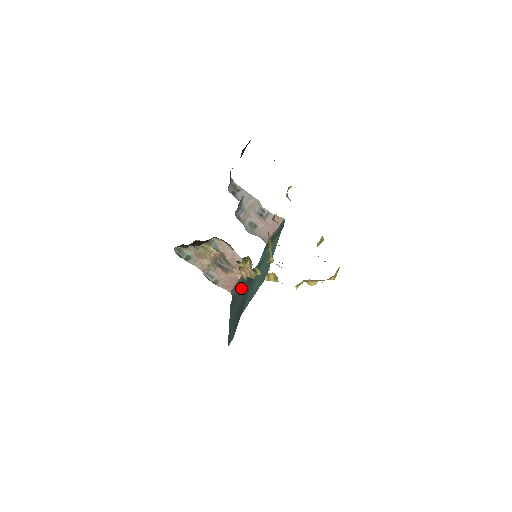
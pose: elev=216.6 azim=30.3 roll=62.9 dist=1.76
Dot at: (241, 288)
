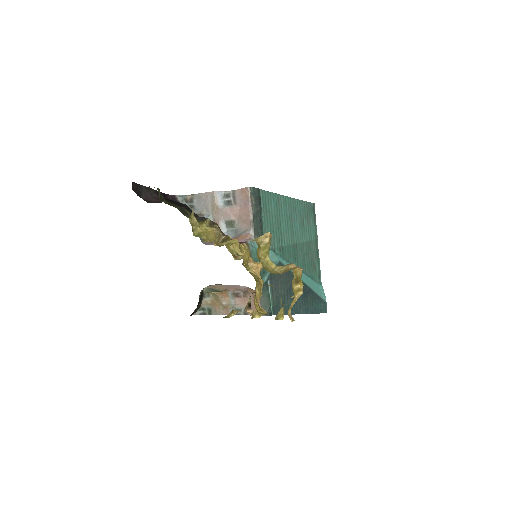
Dot at: (273, 292)
